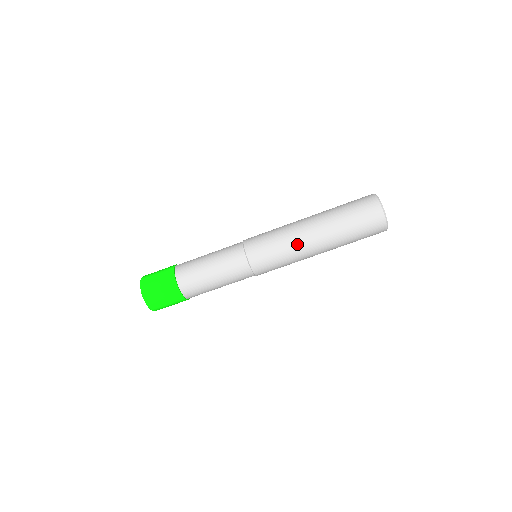
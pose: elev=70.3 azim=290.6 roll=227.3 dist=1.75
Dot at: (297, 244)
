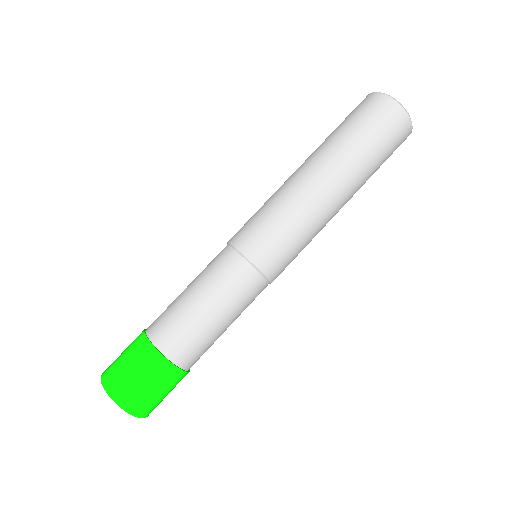
Dot at: (300, 196)
